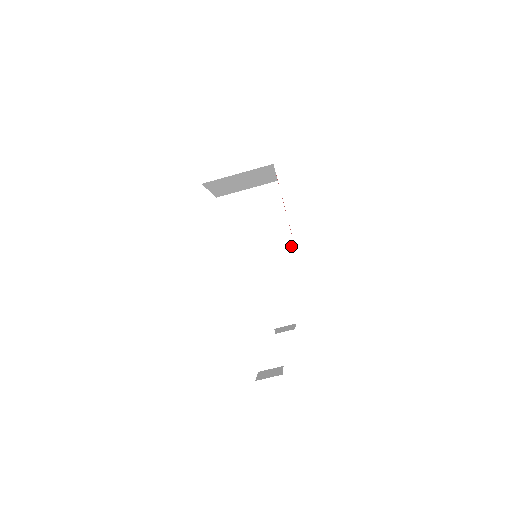
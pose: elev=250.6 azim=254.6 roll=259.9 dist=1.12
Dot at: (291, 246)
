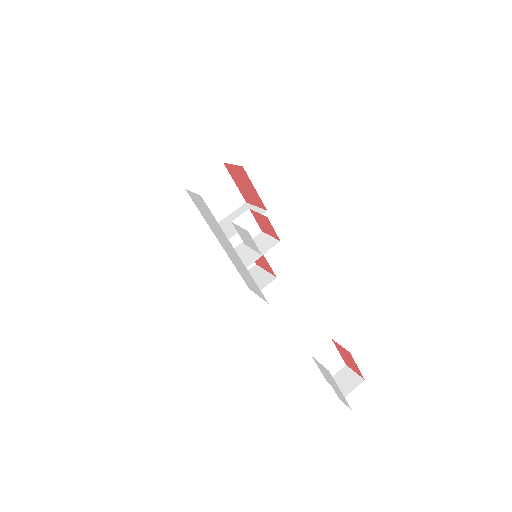
Dot at: occluded
